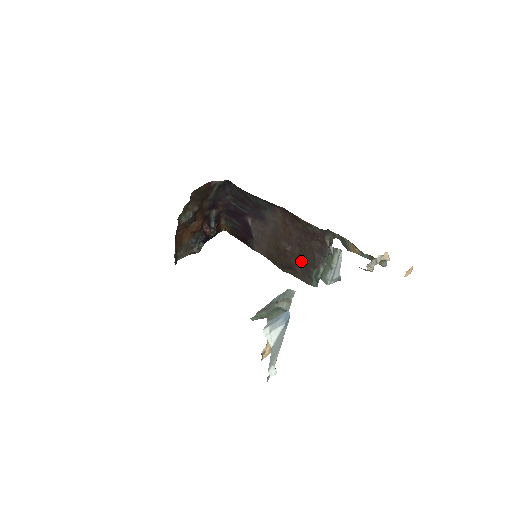
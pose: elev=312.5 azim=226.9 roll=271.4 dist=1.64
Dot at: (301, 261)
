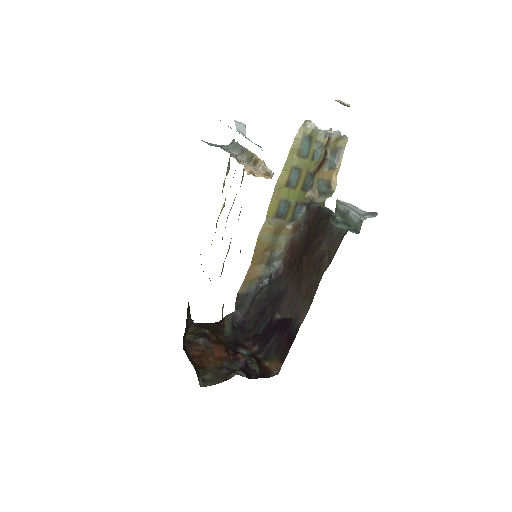
Dot at: (319, 241)
